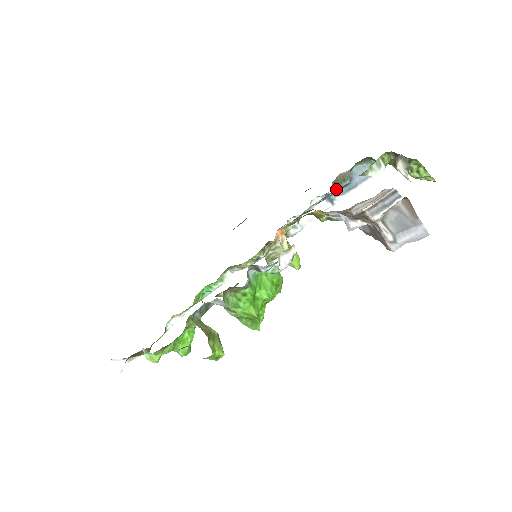
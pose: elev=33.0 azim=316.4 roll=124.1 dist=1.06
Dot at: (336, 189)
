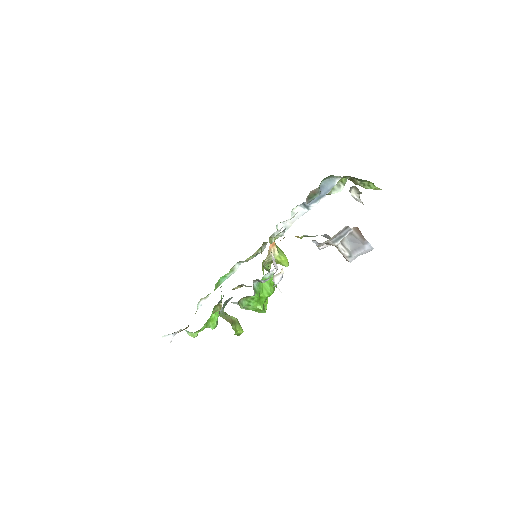
Dot at: (310, 201)
